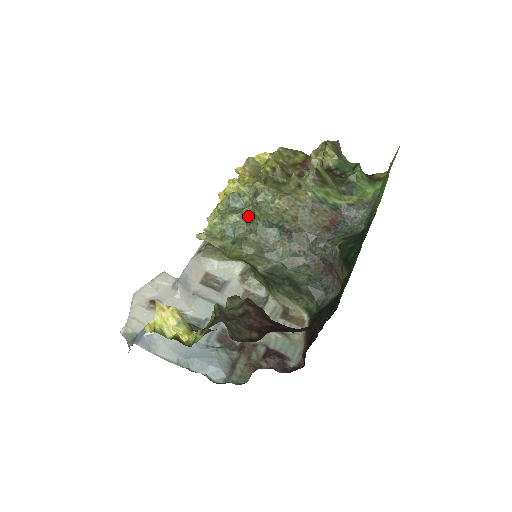
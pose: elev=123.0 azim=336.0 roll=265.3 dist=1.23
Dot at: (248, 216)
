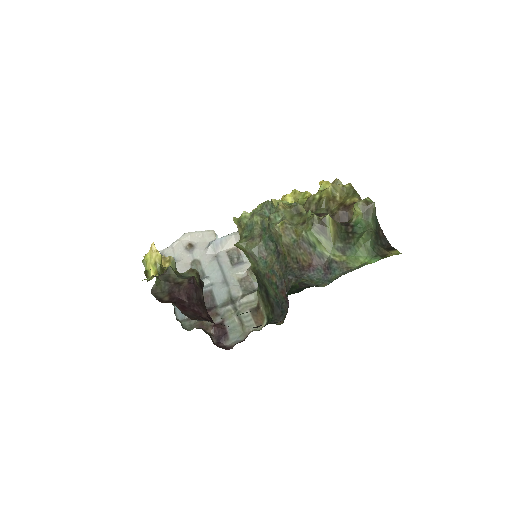
Dot at: (265, 224)
